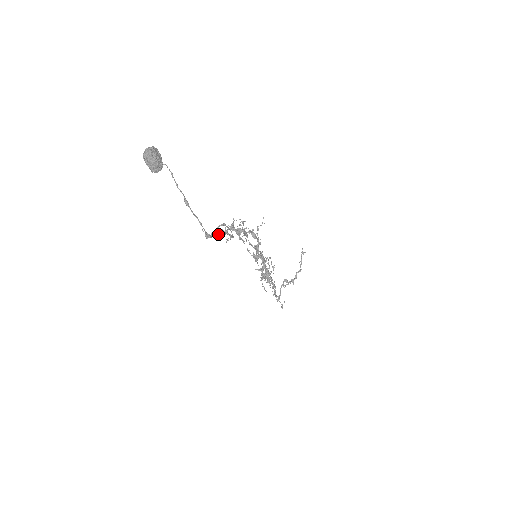
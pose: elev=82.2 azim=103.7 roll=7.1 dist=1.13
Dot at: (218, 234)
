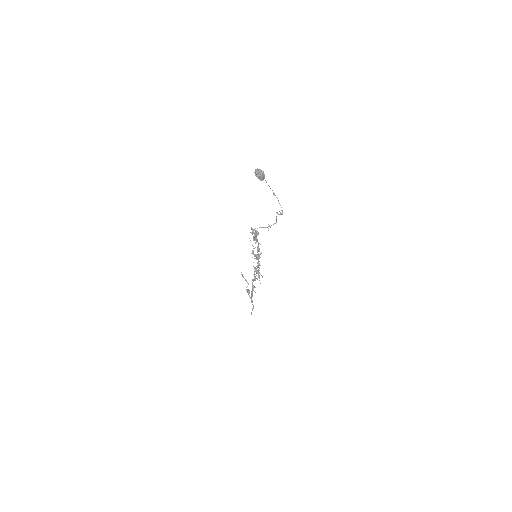
Dot at: (255, 233)
